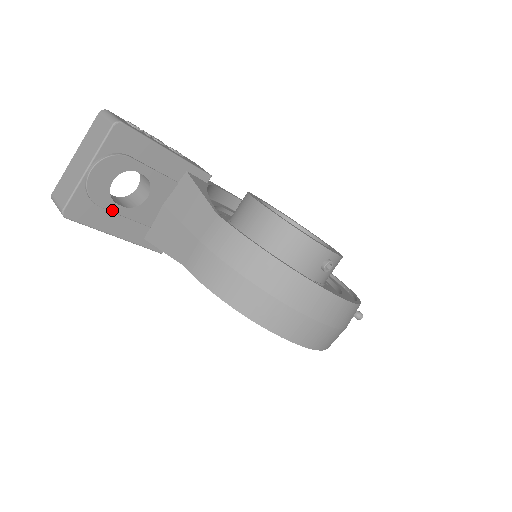
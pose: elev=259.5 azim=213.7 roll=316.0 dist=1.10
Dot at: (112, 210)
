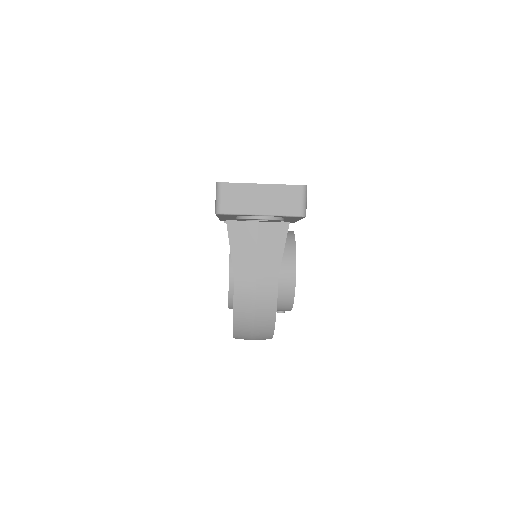
Dot at: occluded
